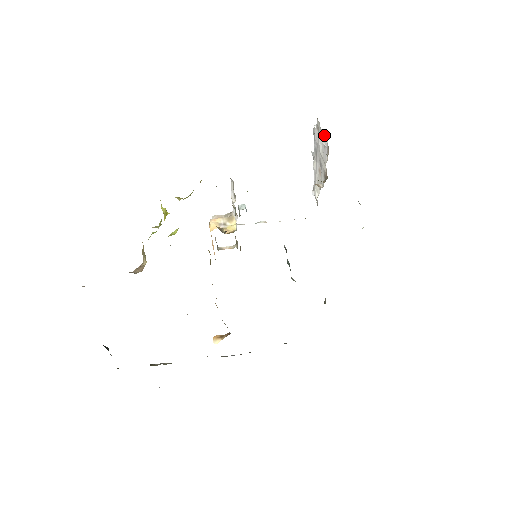
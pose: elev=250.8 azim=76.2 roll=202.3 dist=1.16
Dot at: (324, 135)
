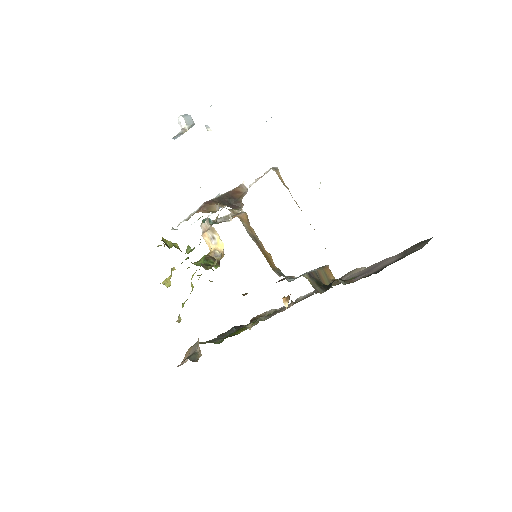
Dot at: occluded
